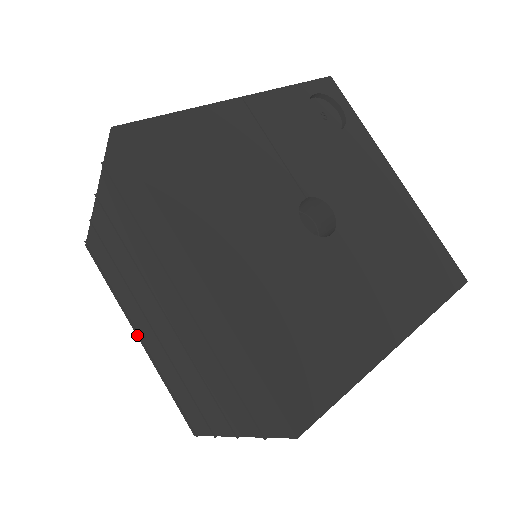
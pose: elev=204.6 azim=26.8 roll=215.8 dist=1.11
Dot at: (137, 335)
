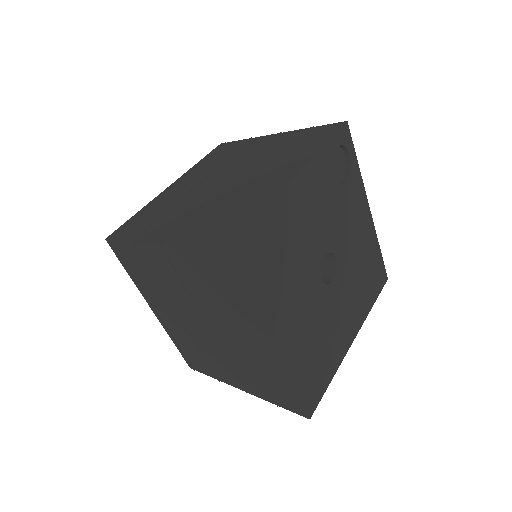
Dot at: (152, 309)
